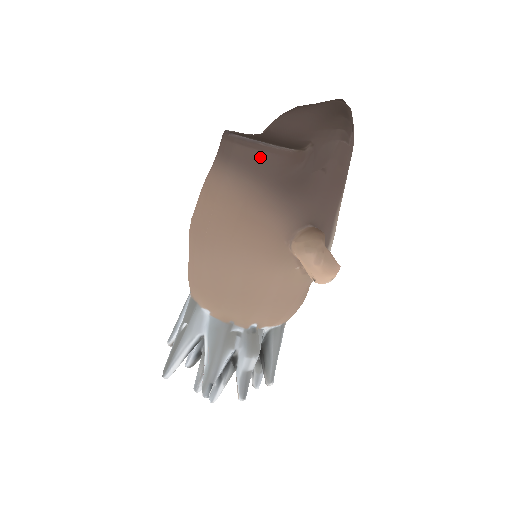
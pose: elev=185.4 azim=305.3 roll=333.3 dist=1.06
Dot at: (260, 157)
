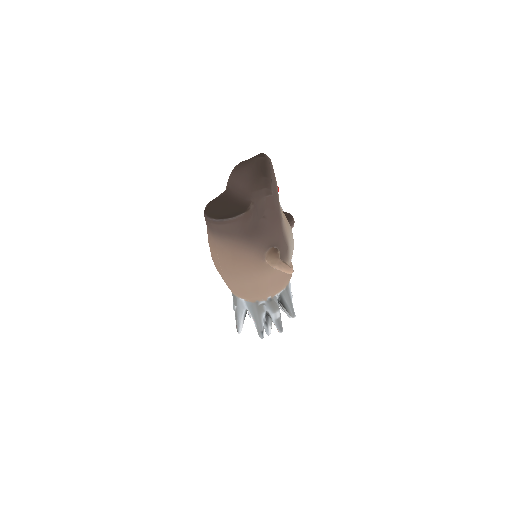
Dot at: (227, 227)
